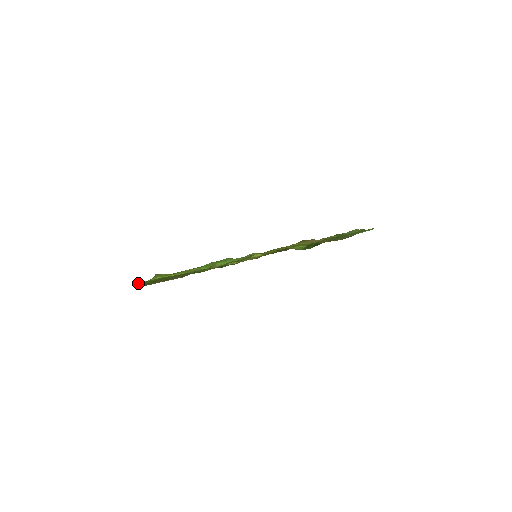
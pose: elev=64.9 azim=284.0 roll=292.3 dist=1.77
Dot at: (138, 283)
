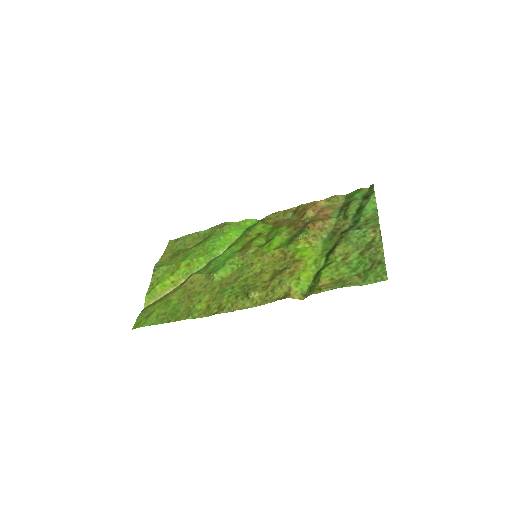
Dot at: (139, 326)
